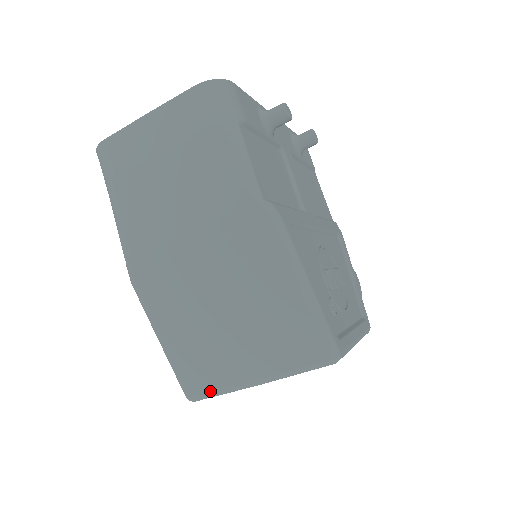
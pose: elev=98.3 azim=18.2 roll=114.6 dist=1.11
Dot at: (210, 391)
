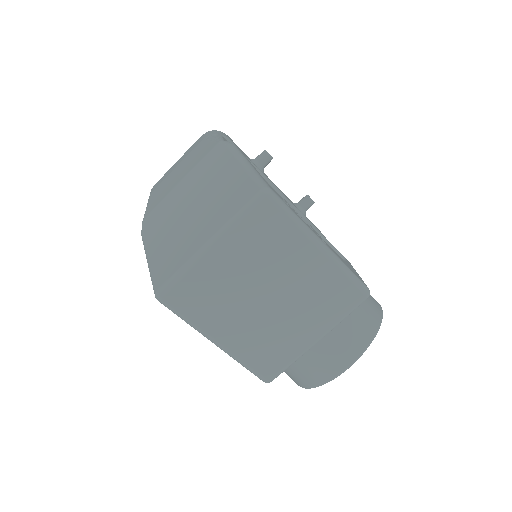
Dot at: (173, 274)
